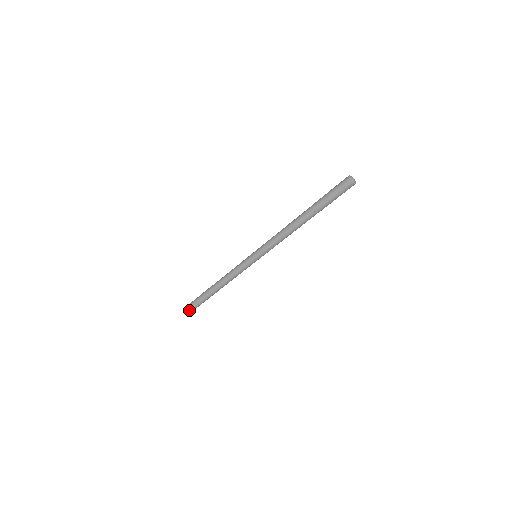
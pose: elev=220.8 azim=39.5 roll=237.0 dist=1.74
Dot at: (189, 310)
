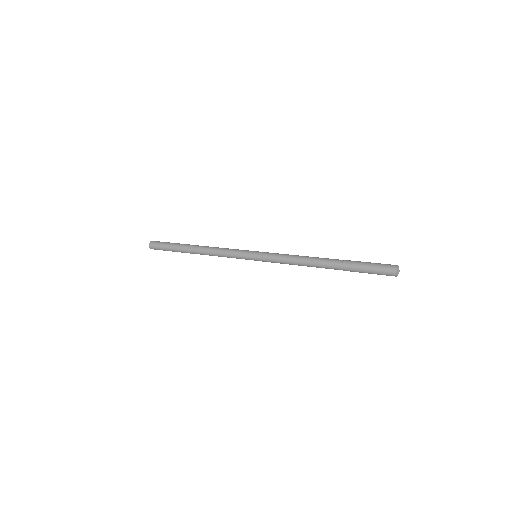
Dot at: (155, 249)
